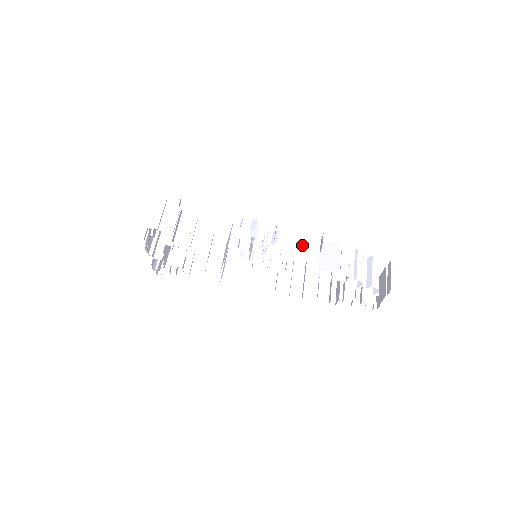
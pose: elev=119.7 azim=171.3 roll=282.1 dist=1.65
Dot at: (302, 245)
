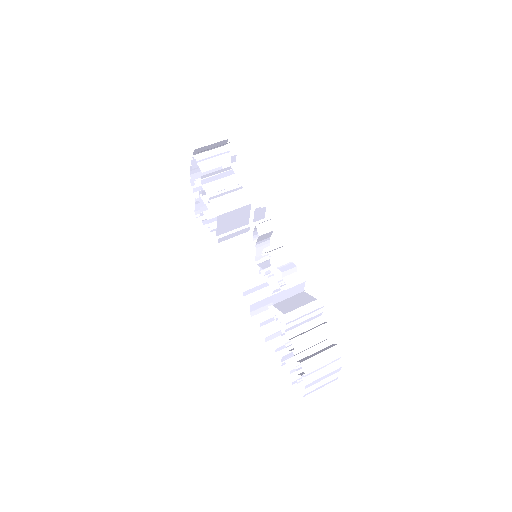
Dot at: (290, 276)
